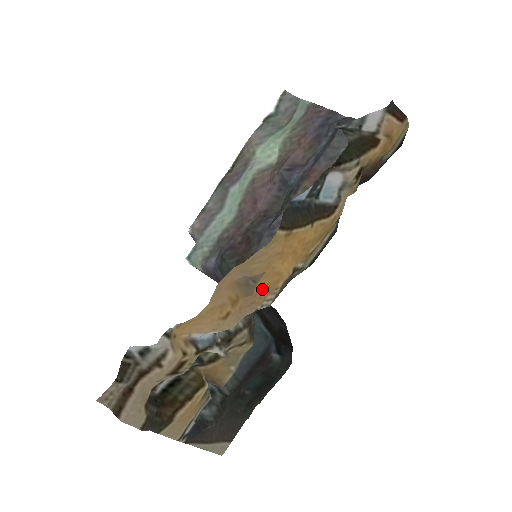
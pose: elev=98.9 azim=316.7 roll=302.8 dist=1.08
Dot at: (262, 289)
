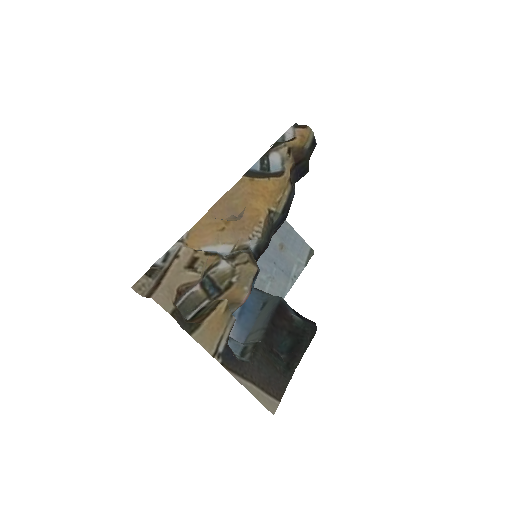
Dot at: (247, 220)
